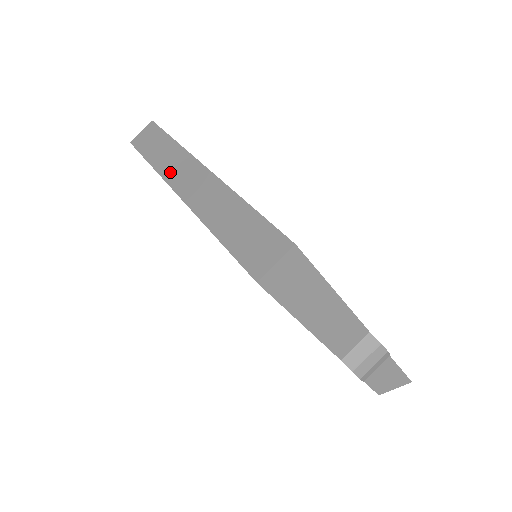
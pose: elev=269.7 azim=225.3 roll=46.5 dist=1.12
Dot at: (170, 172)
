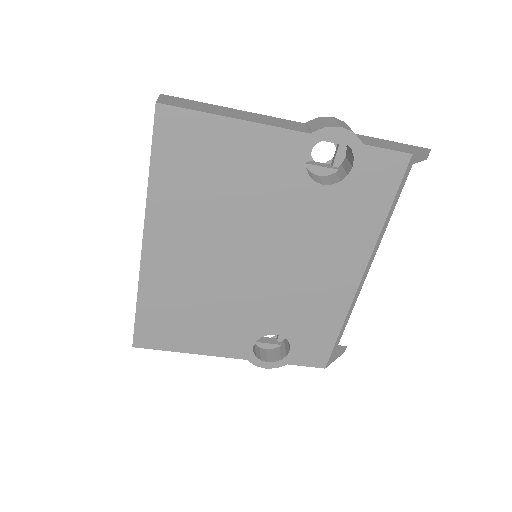
Dot at: occluded
